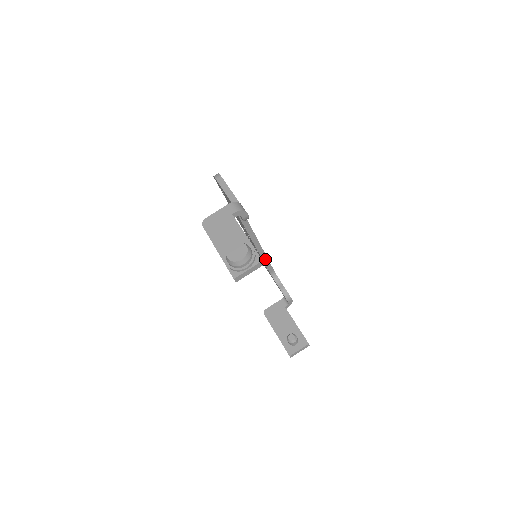
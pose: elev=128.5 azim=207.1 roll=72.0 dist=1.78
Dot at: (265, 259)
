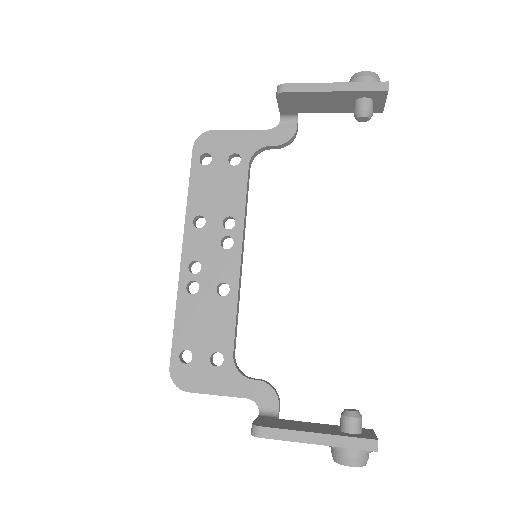
Dot at: (237, 305)
